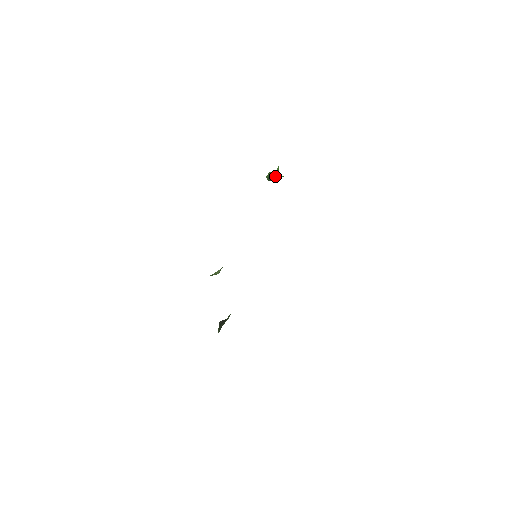
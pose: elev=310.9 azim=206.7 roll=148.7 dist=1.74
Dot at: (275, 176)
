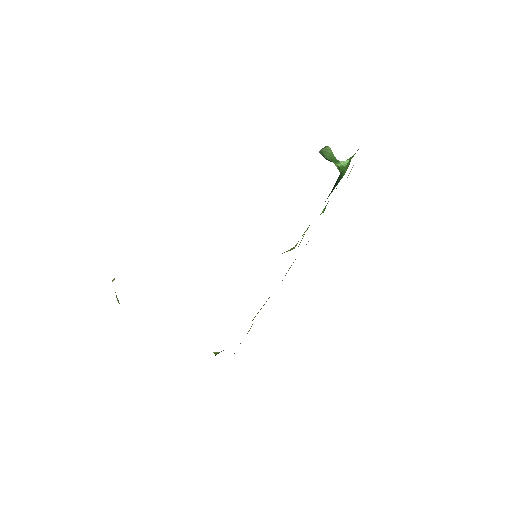
Dot at: (332, 161)
